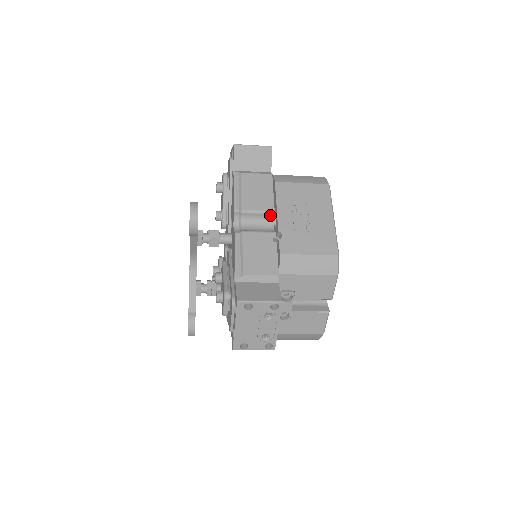
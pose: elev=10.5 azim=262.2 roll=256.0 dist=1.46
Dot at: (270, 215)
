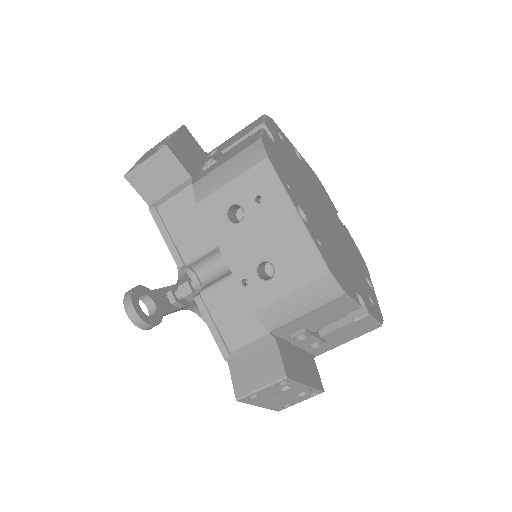
Dot at: occluded
